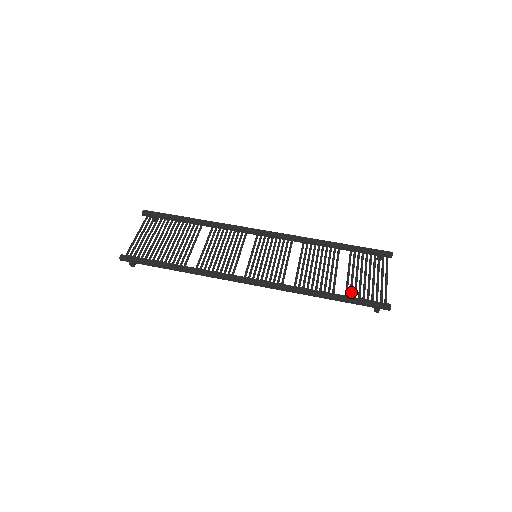
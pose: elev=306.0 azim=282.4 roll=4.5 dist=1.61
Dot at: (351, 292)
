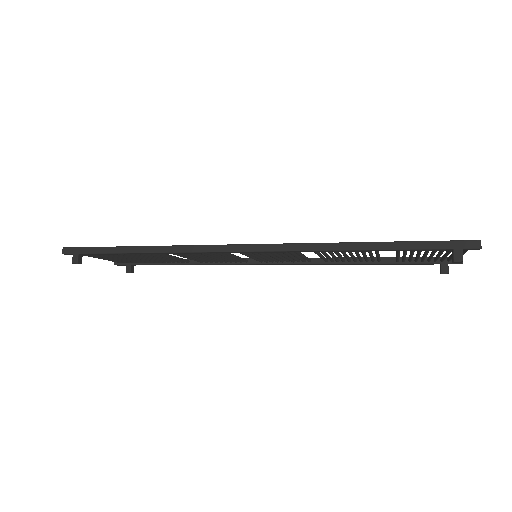
Dot at: occluded
